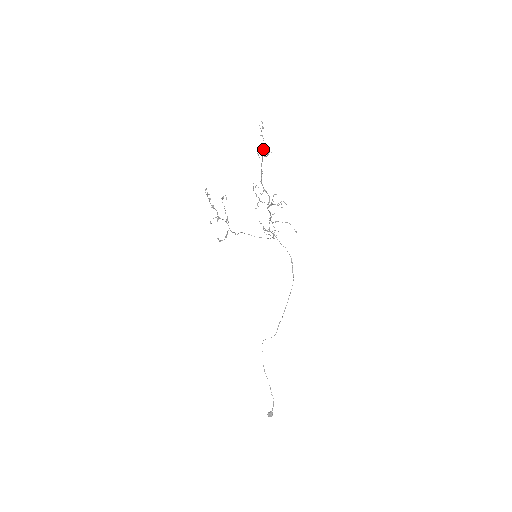
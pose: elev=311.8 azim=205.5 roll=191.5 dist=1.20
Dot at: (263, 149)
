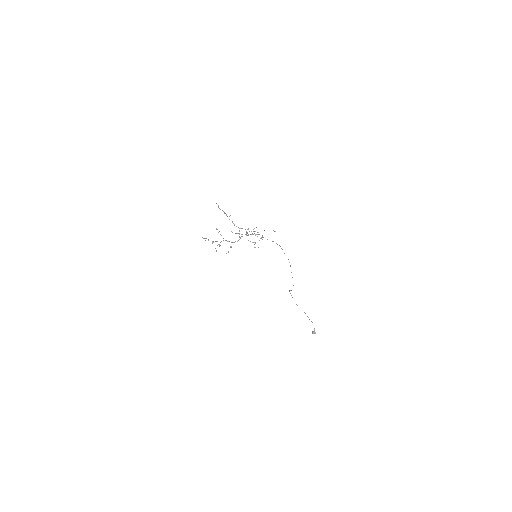
Dot at: occluded
